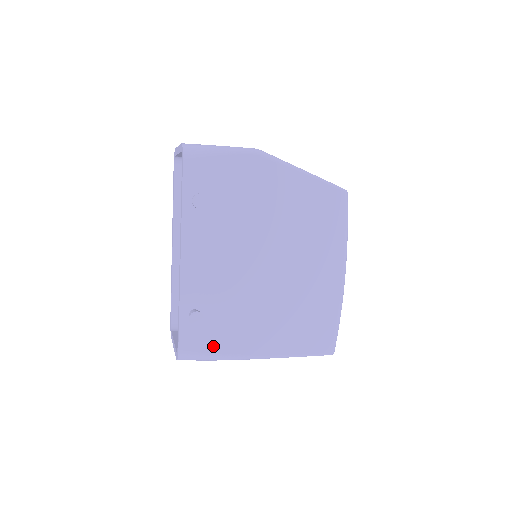
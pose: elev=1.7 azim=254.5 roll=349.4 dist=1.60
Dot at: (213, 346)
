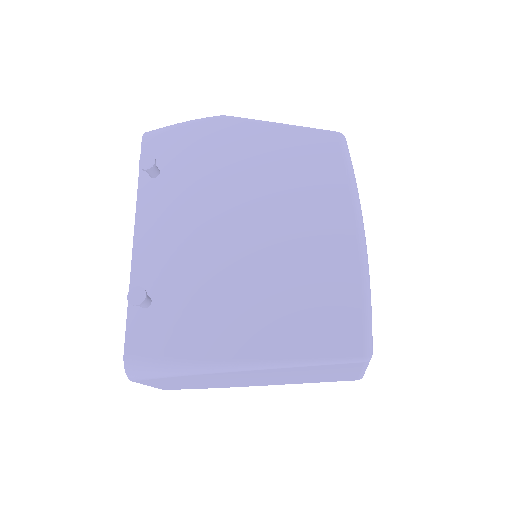
Dot at: (169, 347)
